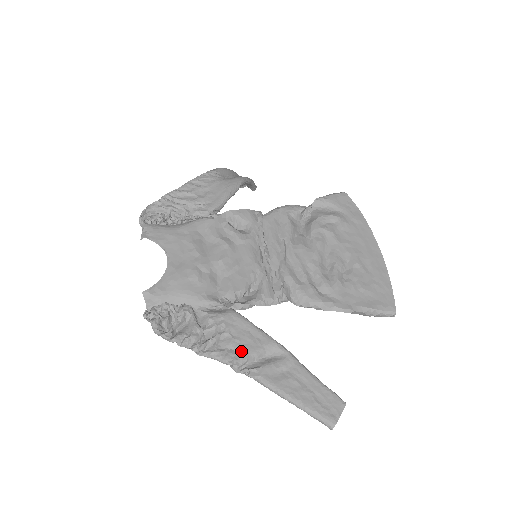
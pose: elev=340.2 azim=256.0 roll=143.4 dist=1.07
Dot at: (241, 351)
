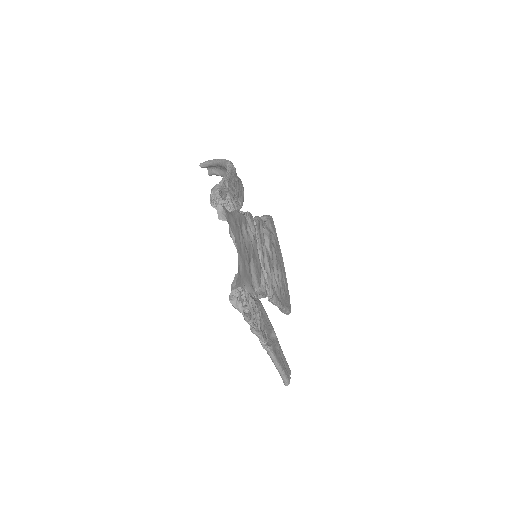
Dot at: (267, 332)
